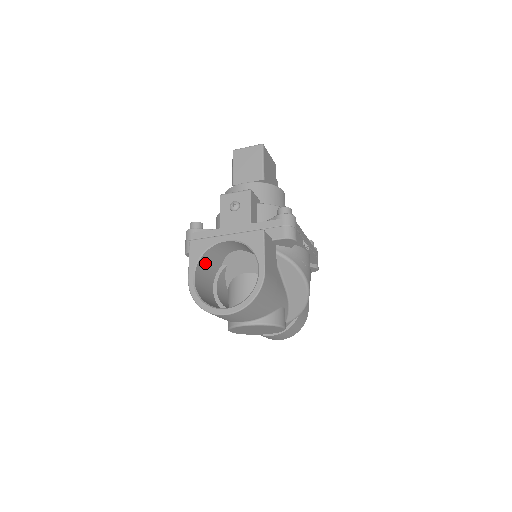
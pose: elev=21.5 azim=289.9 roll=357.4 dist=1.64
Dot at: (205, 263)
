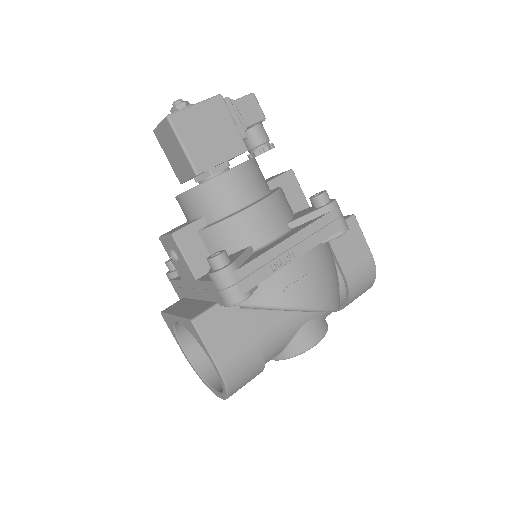
Dot at: occluded
